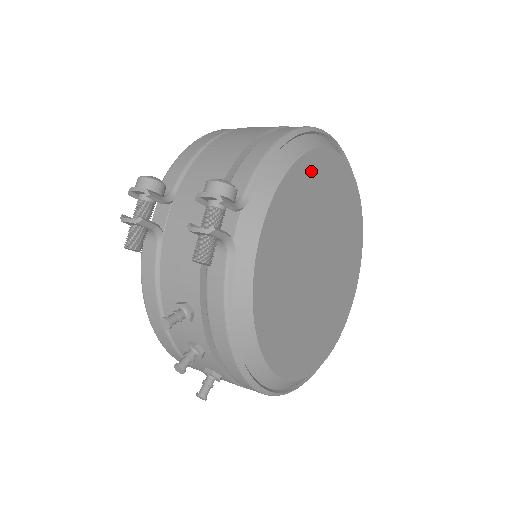
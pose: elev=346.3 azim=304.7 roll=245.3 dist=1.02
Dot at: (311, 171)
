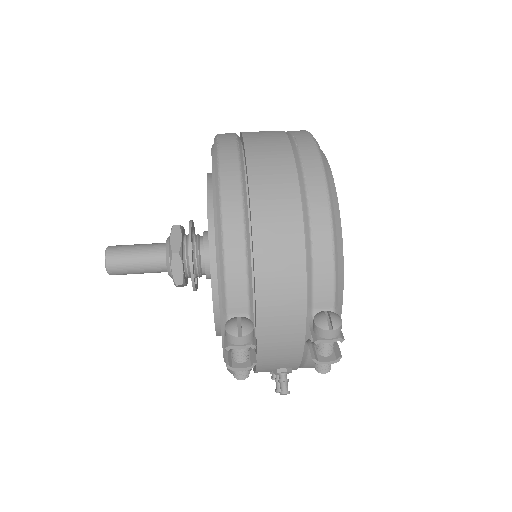
Dot at: occluded
